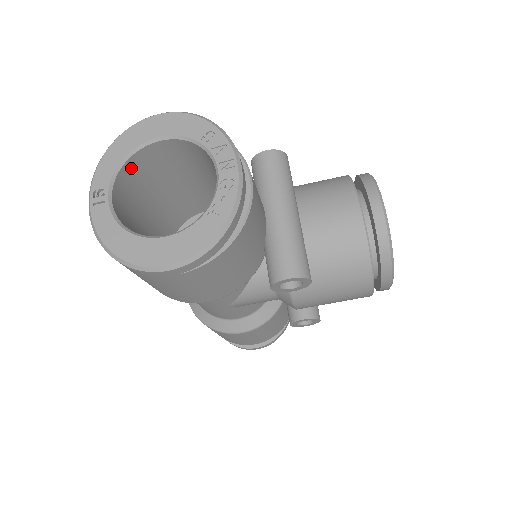
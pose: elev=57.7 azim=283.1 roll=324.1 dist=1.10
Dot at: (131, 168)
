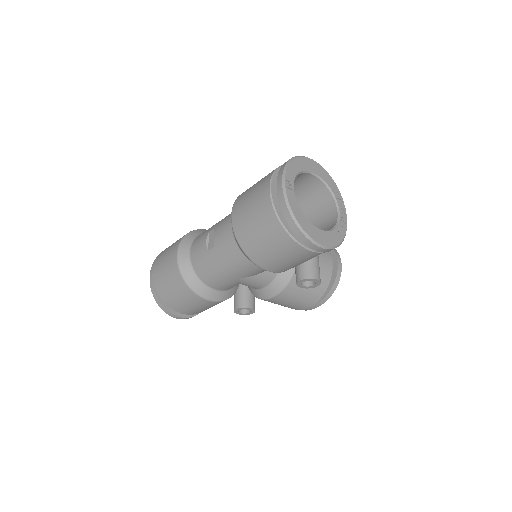
Dot at: occluded
